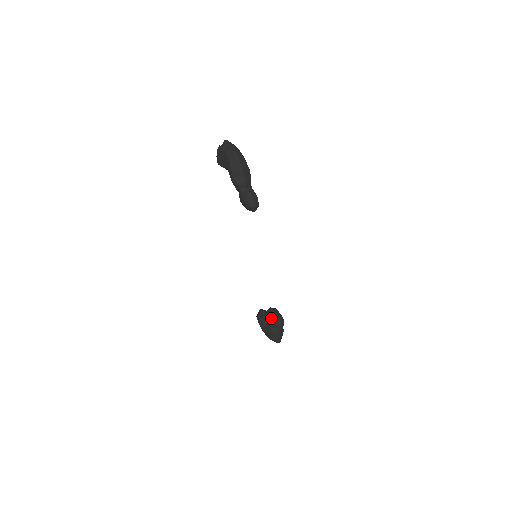
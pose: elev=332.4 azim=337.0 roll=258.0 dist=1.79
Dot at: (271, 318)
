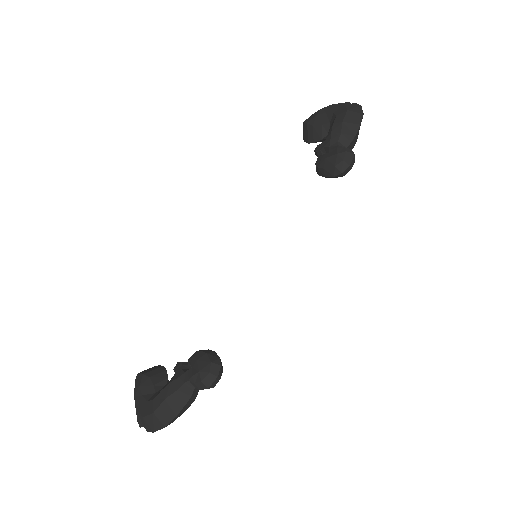
Dot at: (205, 358)
